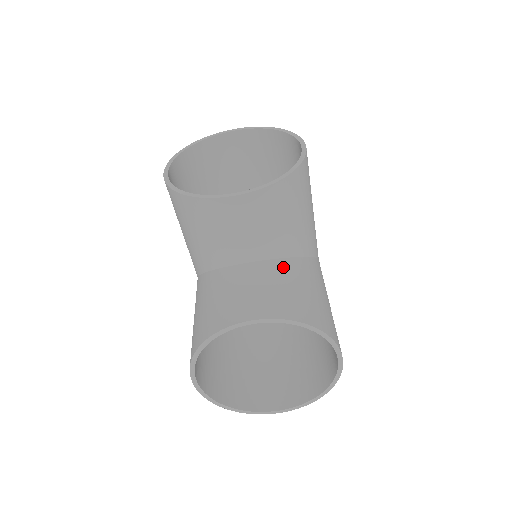
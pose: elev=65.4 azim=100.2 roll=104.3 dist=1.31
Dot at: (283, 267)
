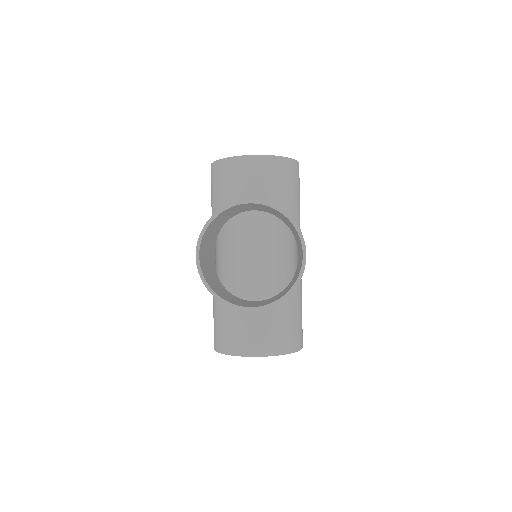
Dot at: (276, 309)
